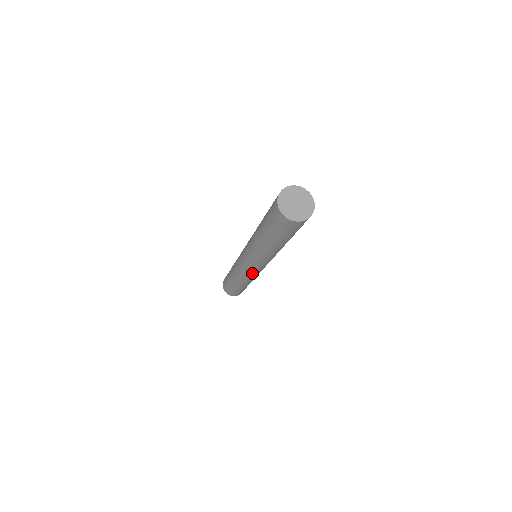
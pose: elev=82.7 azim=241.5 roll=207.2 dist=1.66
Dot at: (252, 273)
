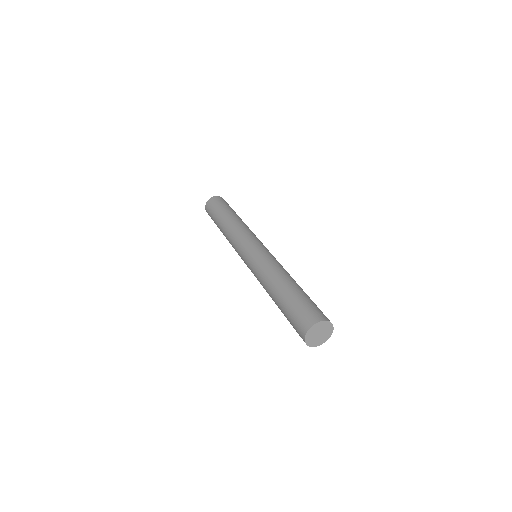
Dot at: occluded
